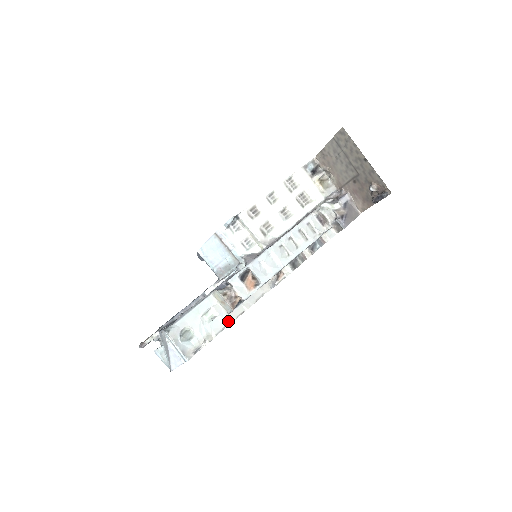
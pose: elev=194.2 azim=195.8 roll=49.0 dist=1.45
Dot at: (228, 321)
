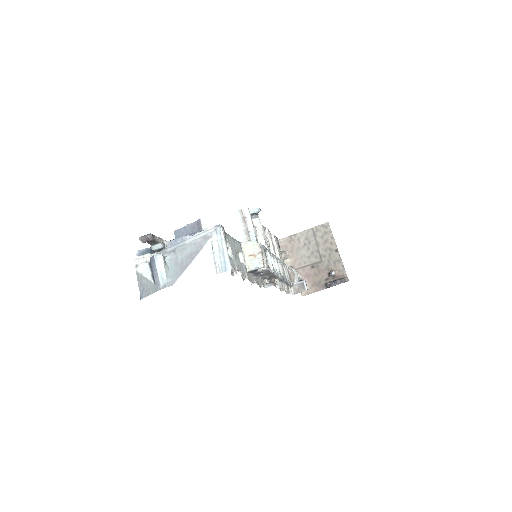
Dot at: (248, 276)
